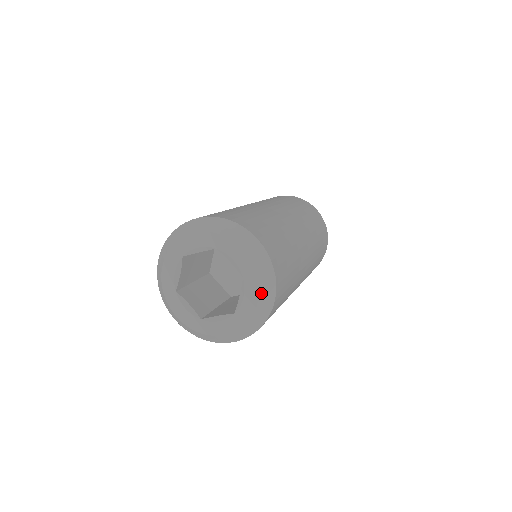
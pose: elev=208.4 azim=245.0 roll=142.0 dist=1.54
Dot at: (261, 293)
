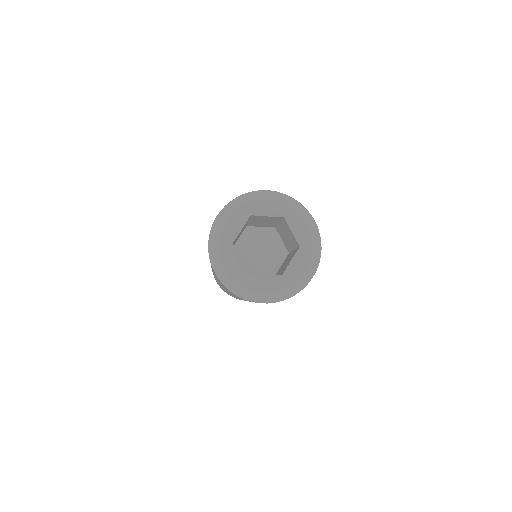
Dot at: (311, 263)
